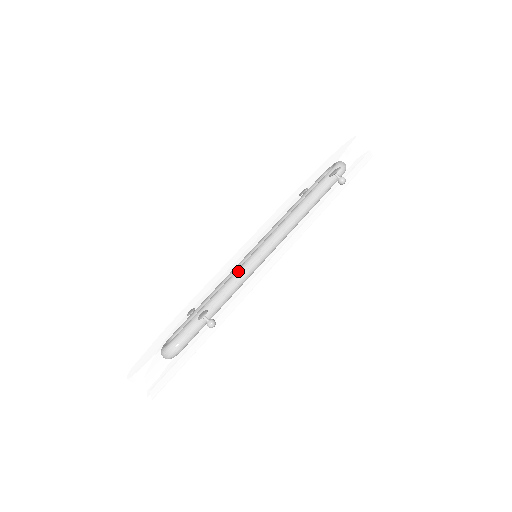
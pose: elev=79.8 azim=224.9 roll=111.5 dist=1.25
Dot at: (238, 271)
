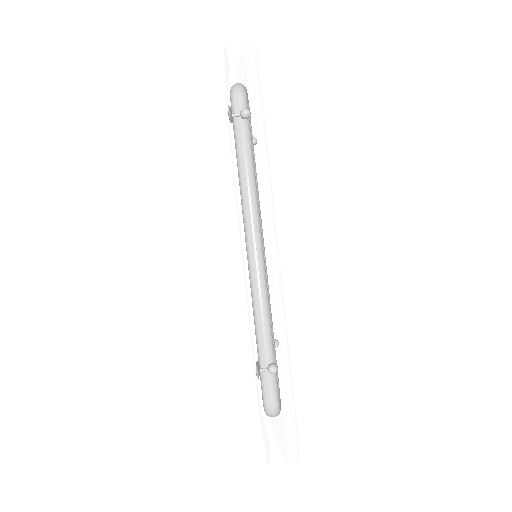
Dot at: (242, 310)
